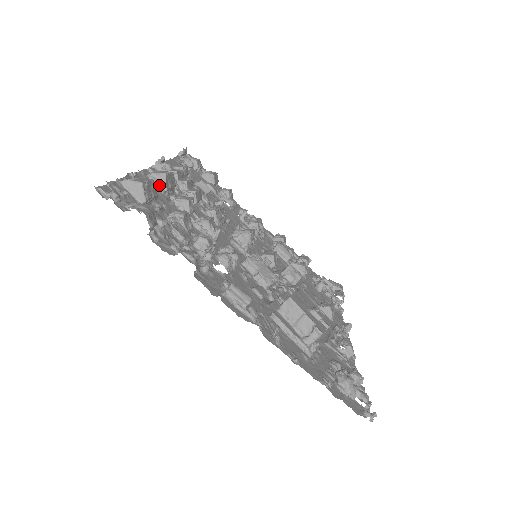
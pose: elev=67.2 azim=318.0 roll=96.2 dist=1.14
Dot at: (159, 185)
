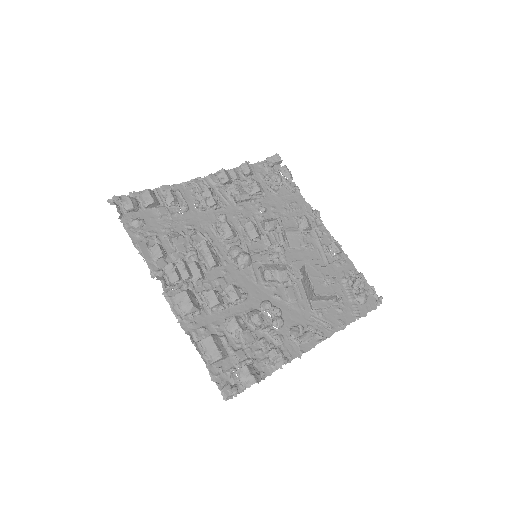
Dot at: (194, 313)
